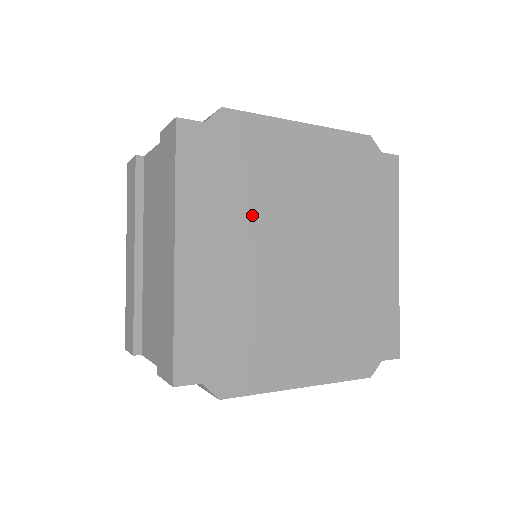
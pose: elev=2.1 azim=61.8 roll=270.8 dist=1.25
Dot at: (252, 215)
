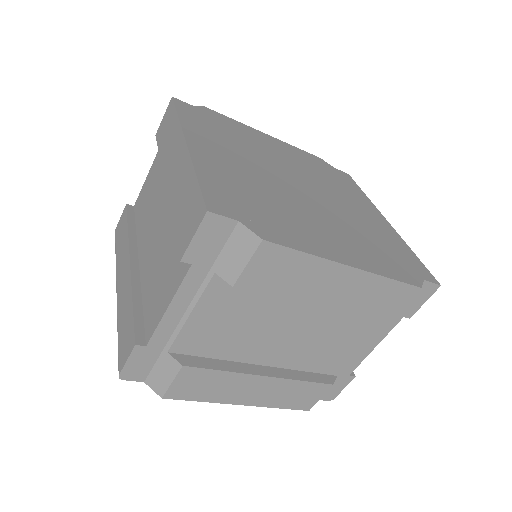
Dot at: (246, 153)
